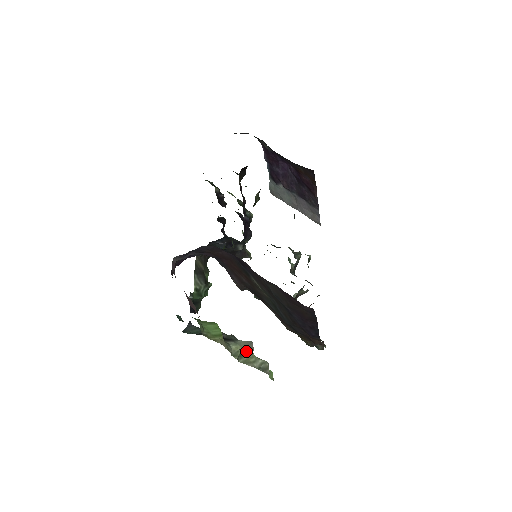
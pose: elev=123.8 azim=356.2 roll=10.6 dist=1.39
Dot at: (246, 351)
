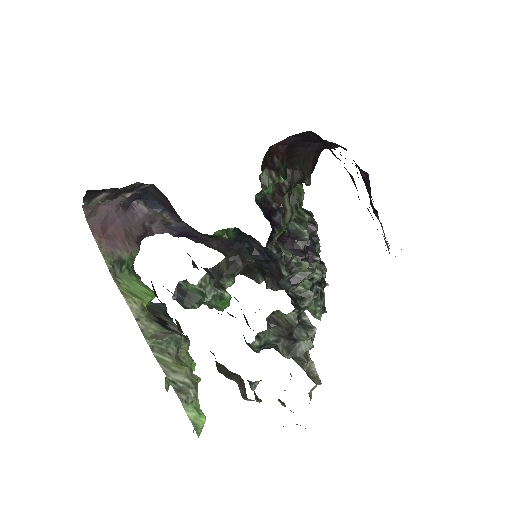
Dot at: (154, 334)
